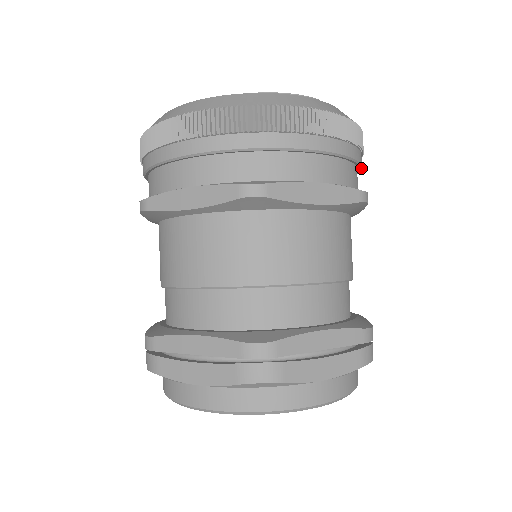
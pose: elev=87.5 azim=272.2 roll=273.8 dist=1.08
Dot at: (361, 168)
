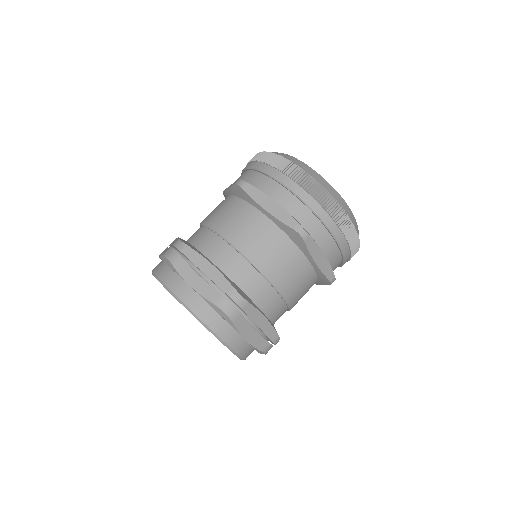
Dot at: occluded
